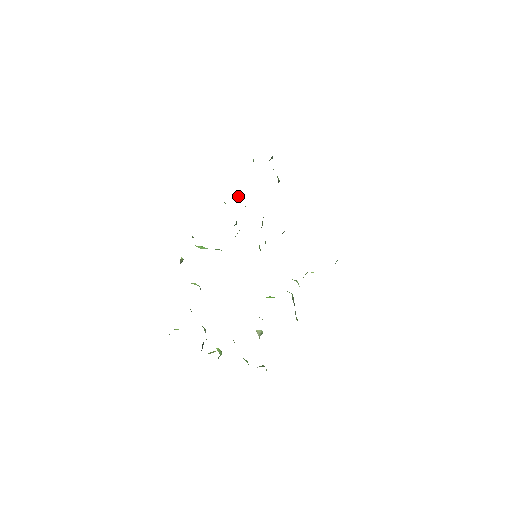
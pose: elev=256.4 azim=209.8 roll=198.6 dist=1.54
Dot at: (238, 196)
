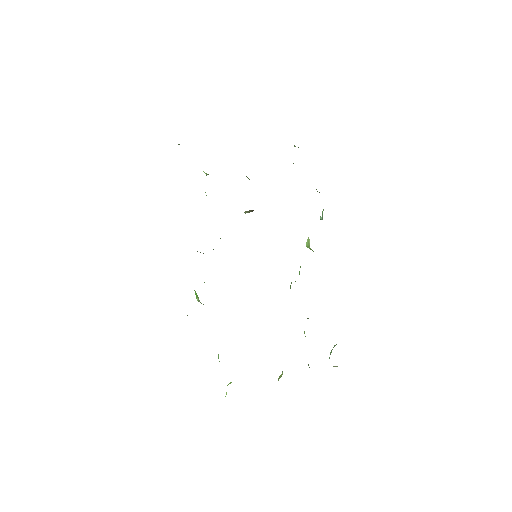
Dot at: occluded
